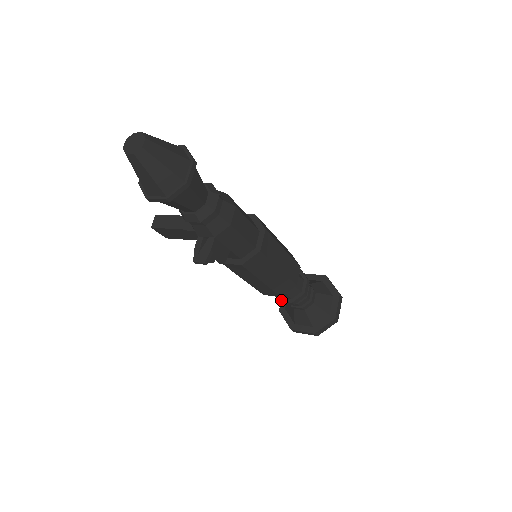
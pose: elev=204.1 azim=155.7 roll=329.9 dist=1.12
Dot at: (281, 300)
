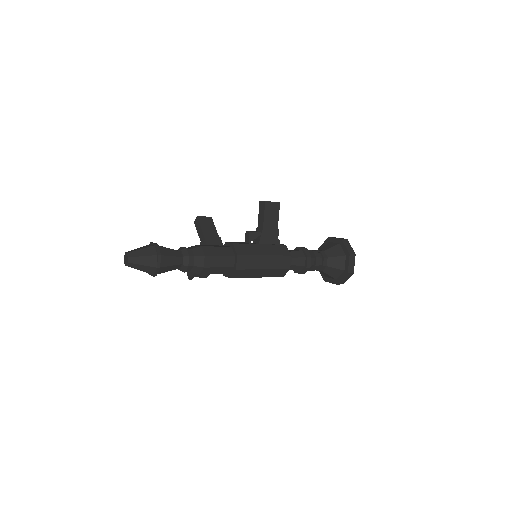
Dot at: occluded
